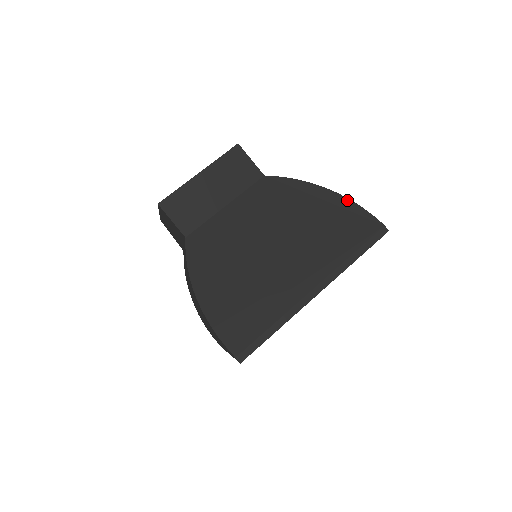
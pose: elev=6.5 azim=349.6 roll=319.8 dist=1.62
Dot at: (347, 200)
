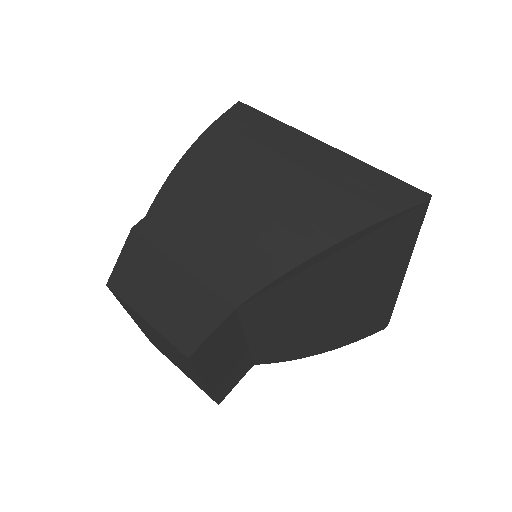
Dot at: (360, 233)
